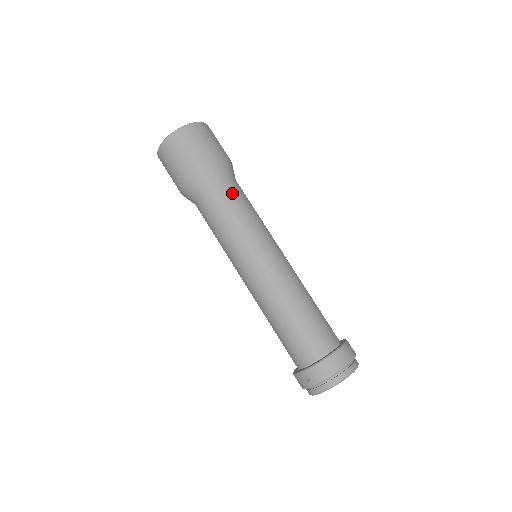
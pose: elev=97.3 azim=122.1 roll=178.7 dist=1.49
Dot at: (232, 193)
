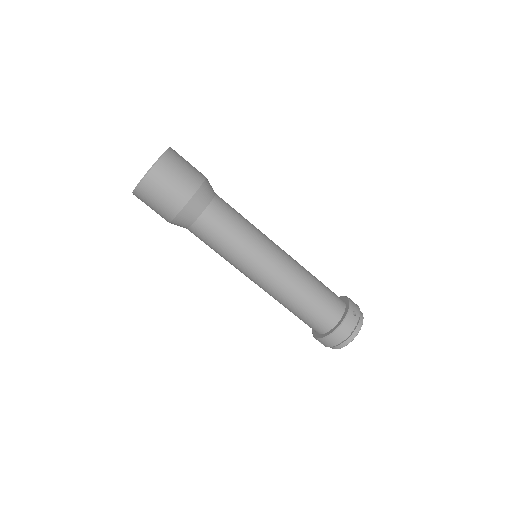
Dot at: (213, 223)
